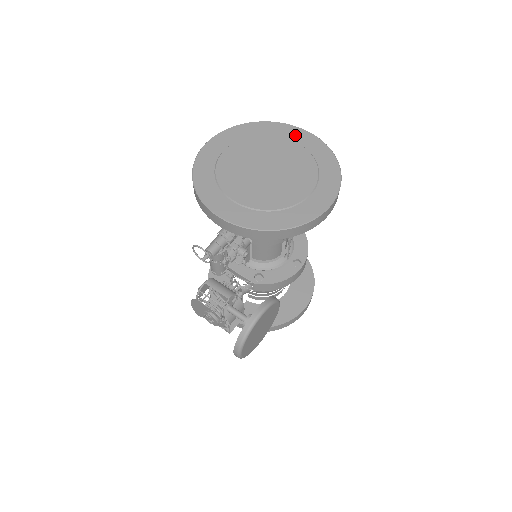
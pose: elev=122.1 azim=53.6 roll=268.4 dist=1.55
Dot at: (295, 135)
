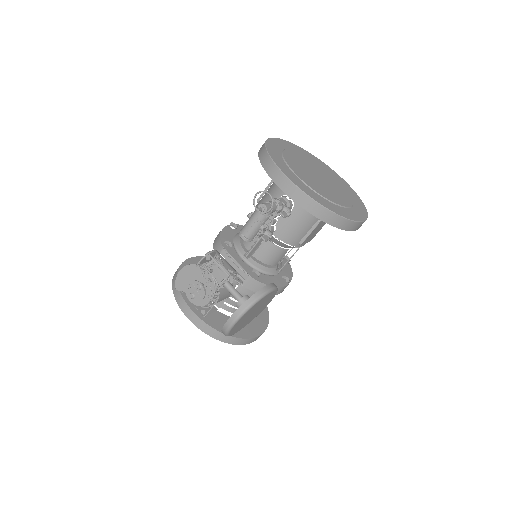
Dot at: (332, 172)
